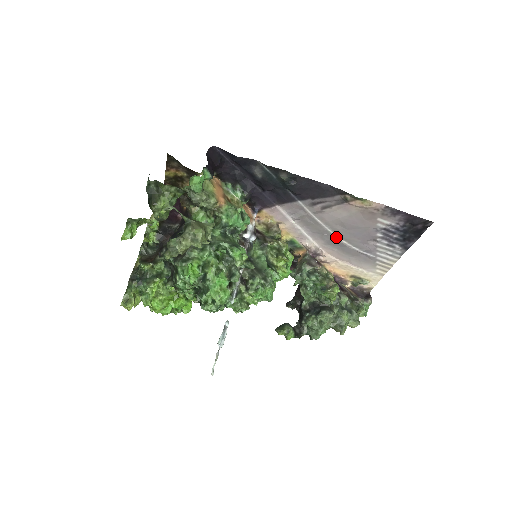
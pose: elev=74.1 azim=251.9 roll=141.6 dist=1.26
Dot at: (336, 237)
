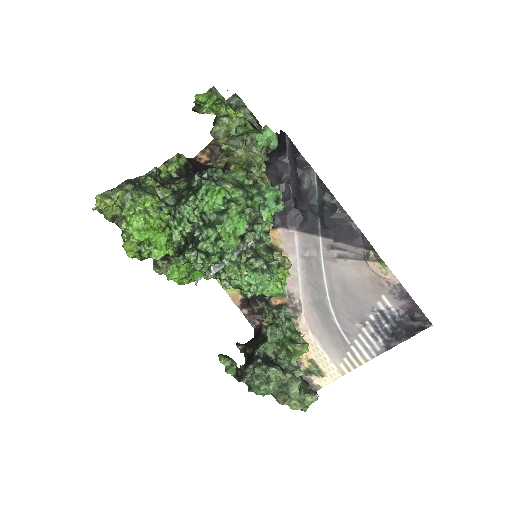
Dot at: (327, 299)
